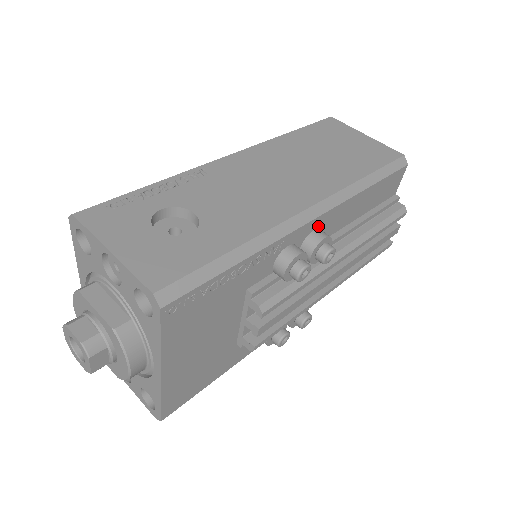
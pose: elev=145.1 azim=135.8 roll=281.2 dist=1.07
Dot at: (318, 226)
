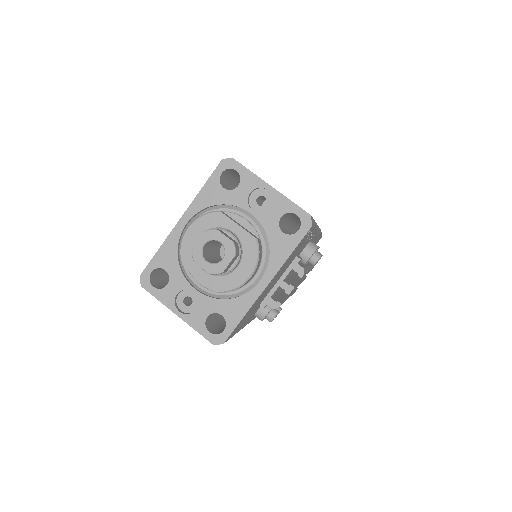
Dot at: (313, 240)
